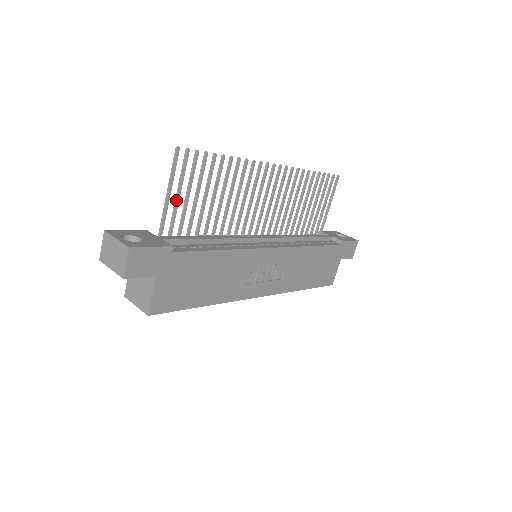
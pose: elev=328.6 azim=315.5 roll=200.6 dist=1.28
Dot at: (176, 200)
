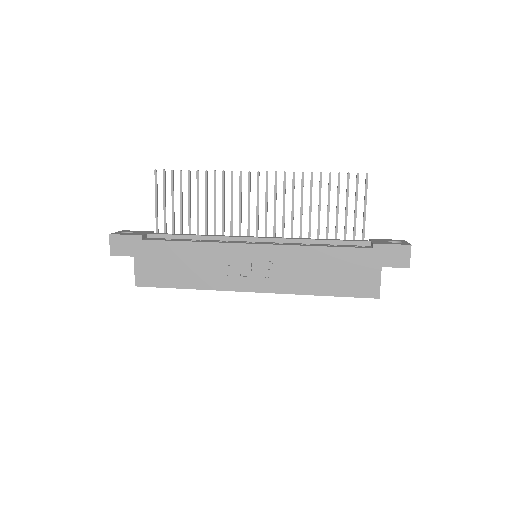
Dot at: (163, 207)
